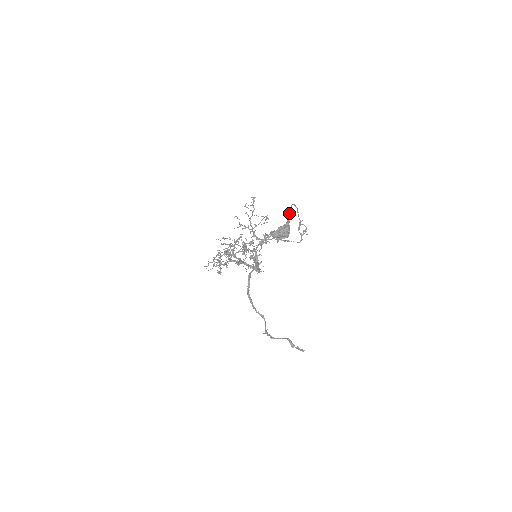
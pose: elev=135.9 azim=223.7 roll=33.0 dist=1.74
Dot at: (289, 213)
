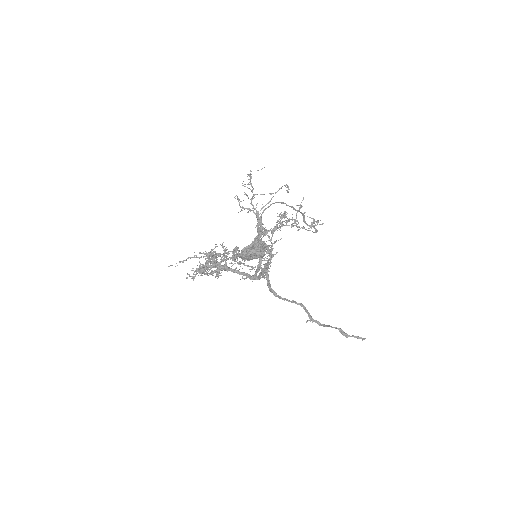
Dot at: (257, 226)
